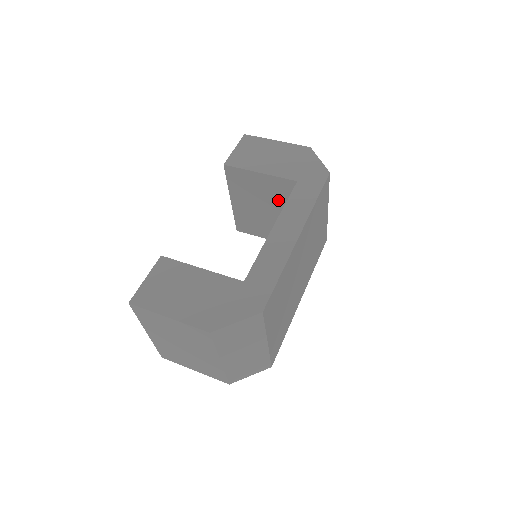
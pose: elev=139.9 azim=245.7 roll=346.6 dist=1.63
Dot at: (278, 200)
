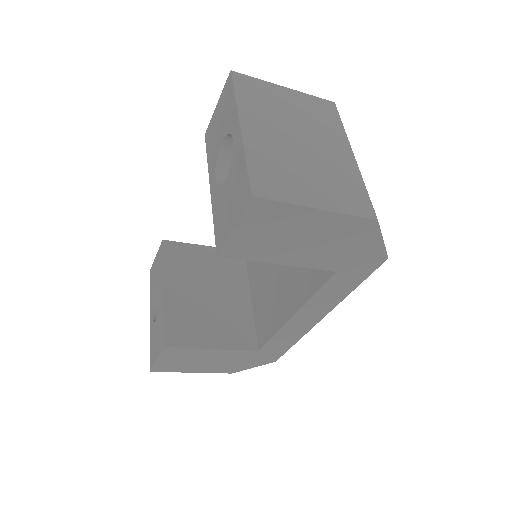
Dot at: (226, 277)
